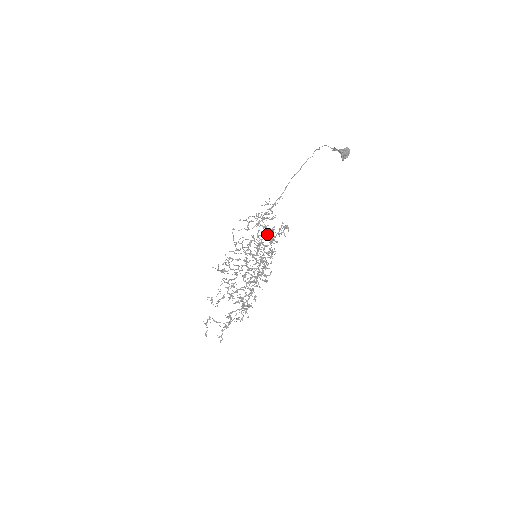
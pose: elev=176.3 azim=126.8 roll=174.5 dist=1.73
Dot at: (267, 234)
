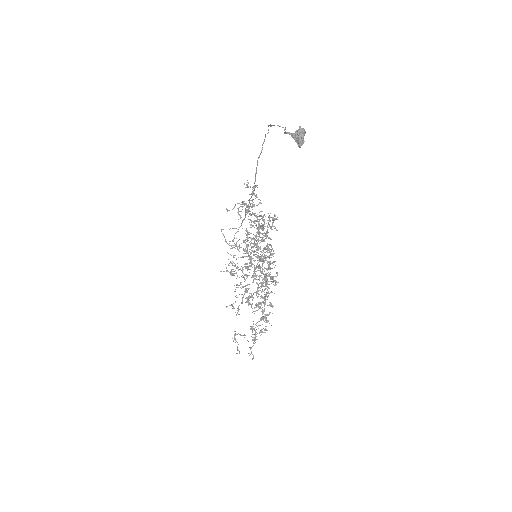
Dot at: (258, 228)
